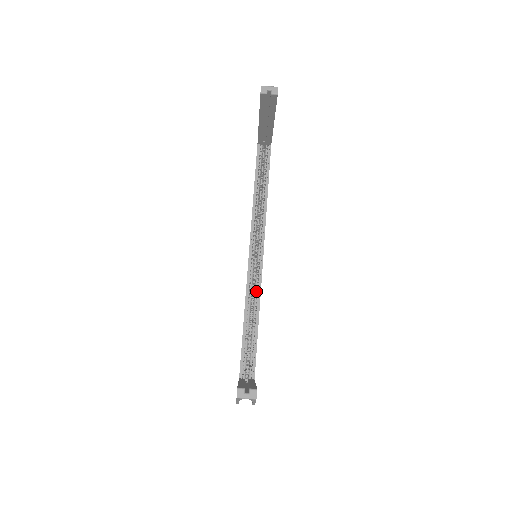
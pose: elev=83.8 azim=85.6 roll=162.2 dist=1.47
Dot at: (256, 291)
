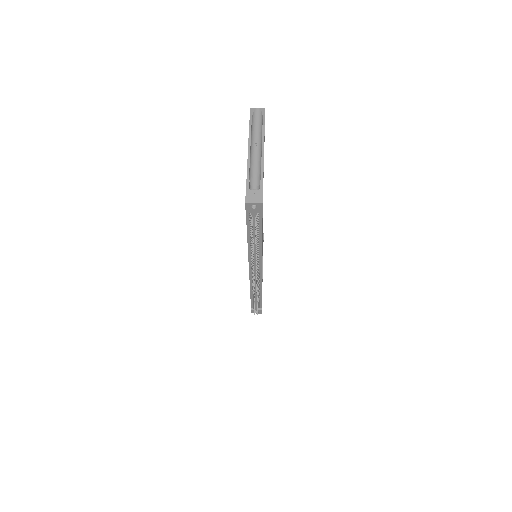
Dot at: occluded
